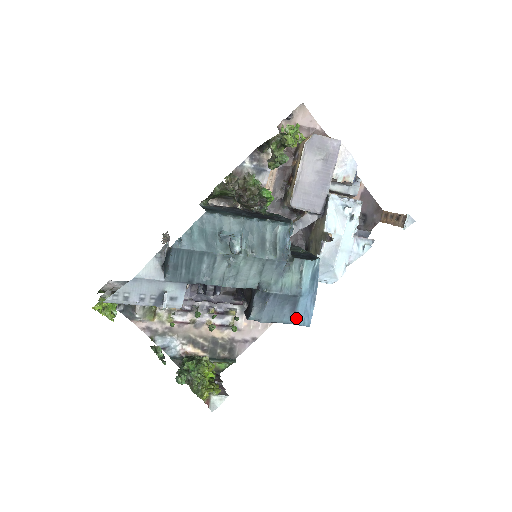
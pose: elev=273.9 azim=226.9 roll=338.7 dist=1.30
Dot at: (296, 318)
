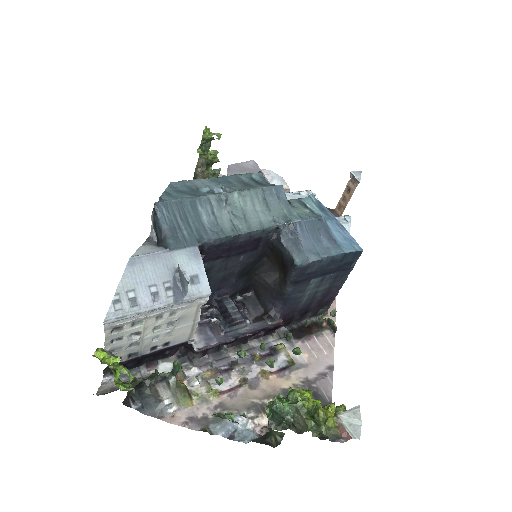
Dot at: (342, 246)
